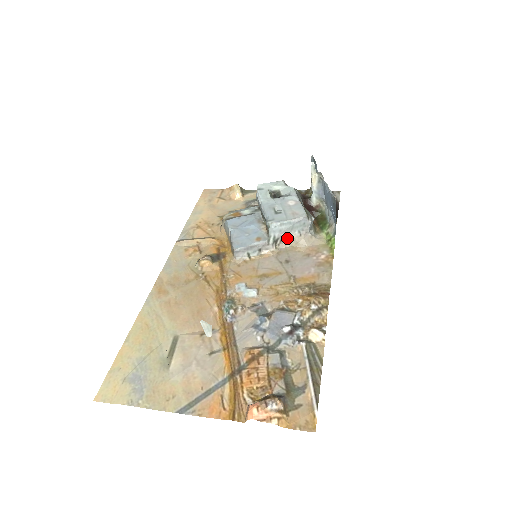
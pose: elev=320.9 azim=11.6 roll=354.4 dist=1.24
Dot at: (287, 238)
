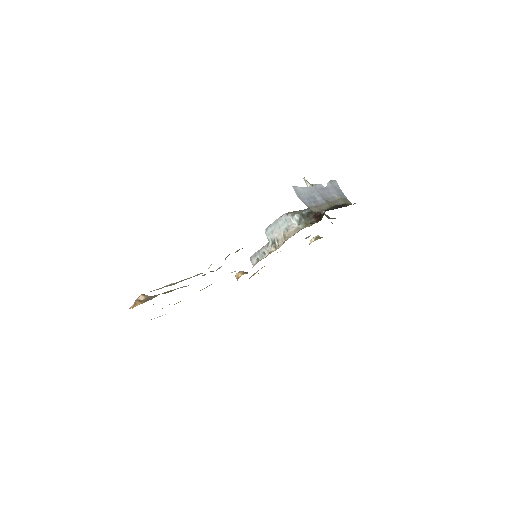
Dot at: (281, 237)
